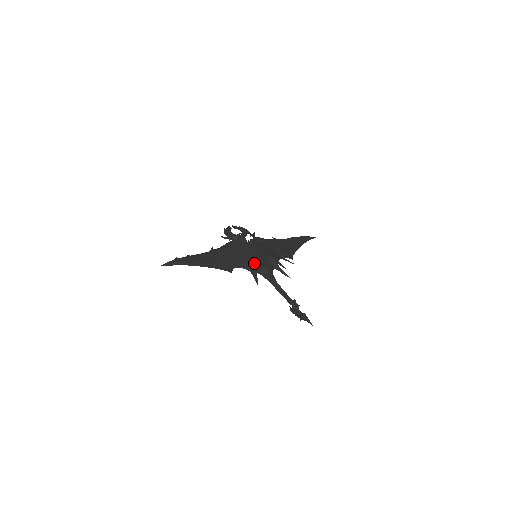
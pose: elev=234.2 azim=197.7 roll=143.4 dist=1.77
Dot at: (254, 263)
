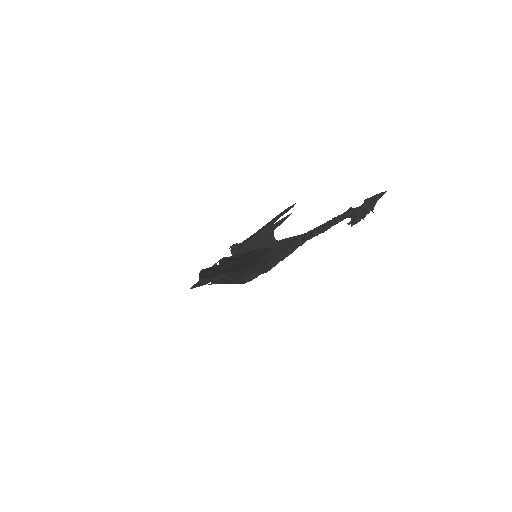
Dot at: (267, 240)
